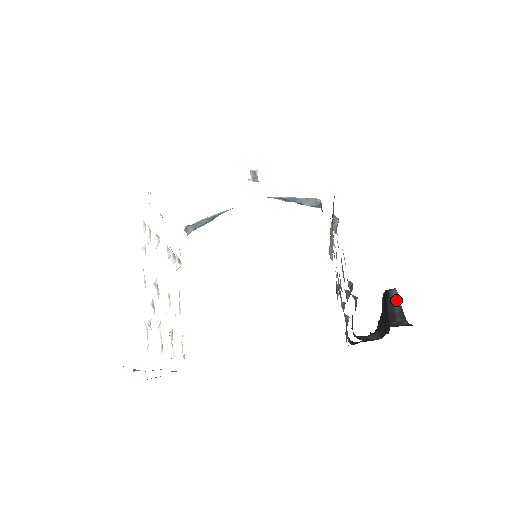
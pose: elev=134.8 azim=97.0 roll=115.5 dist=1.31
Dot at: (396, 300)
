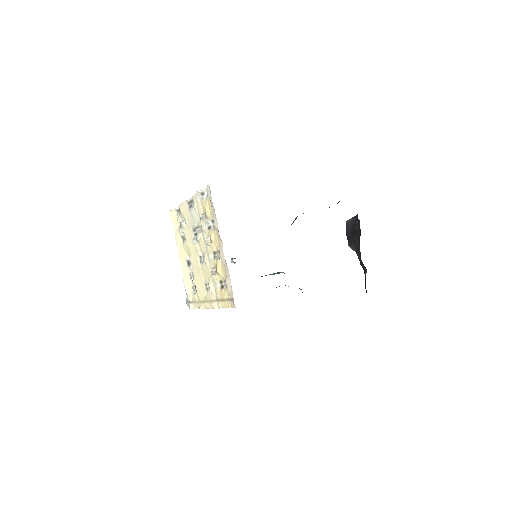
Dot at: (351, 218)
